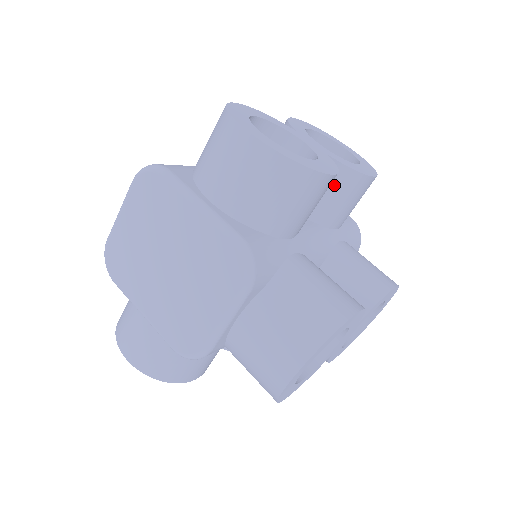
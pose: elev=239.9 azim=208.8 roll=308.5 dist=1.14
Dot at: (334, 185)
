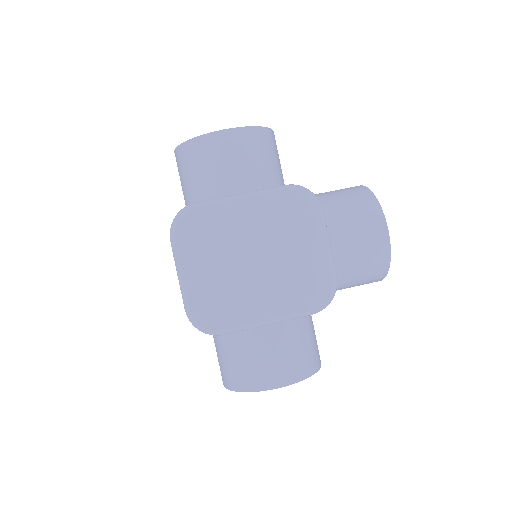
Dot at: occluded
